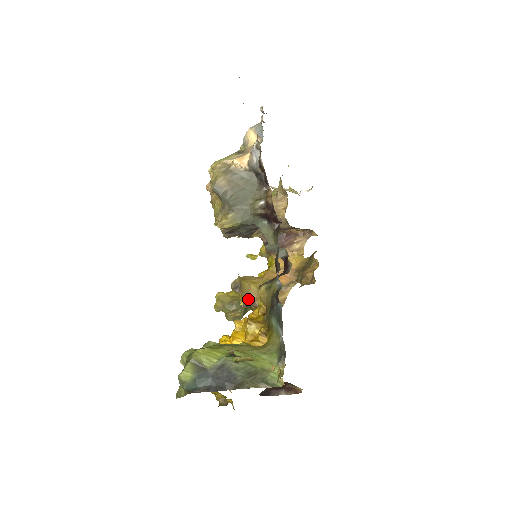
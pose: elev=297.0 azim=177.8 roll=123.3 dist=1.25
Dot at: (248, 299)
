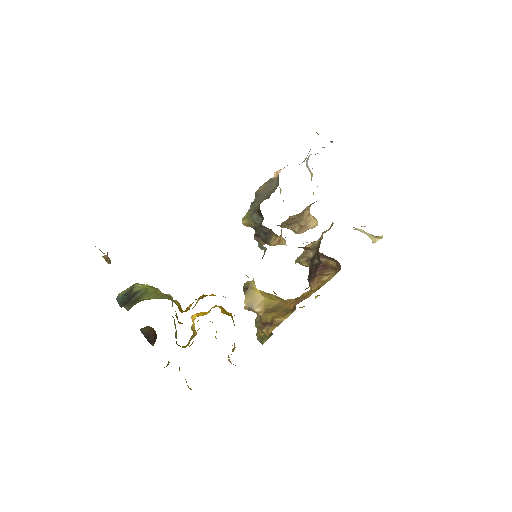
Dot at: (253, 307)
